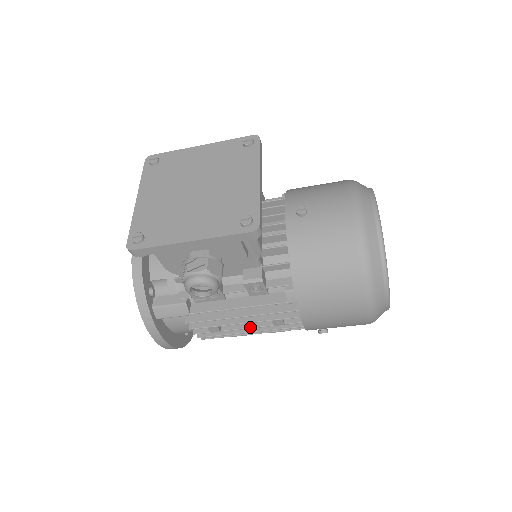
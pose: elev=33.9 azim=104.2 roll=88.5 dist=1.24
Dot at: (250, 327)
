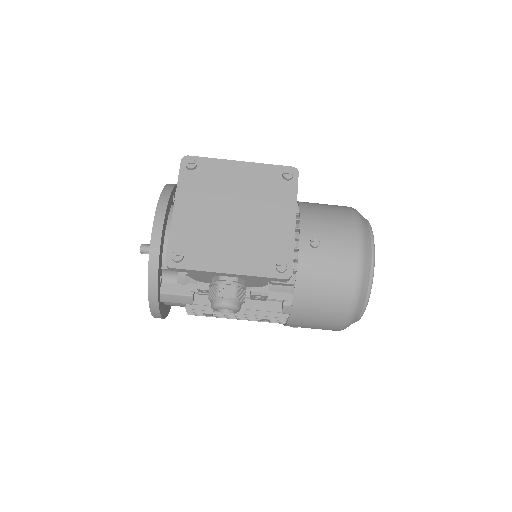
Dot at: (239, 318)
